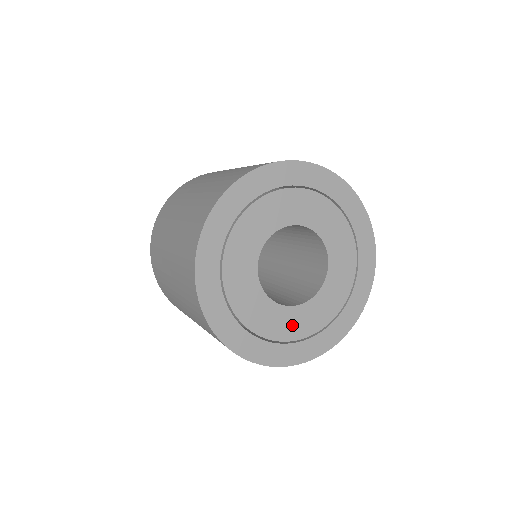
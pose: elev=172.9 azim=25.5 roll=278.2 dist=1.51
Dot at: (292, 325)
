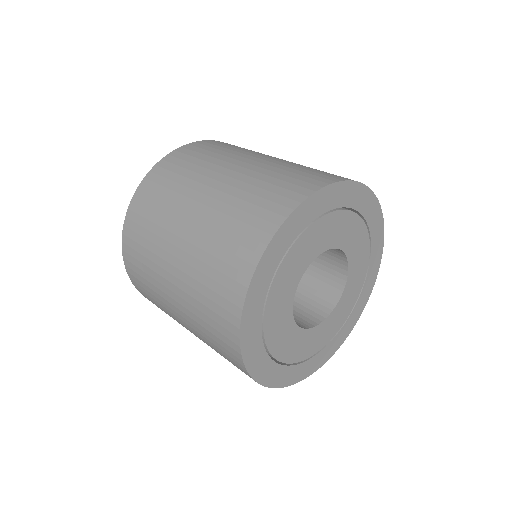
Dot at: (326, 333)
